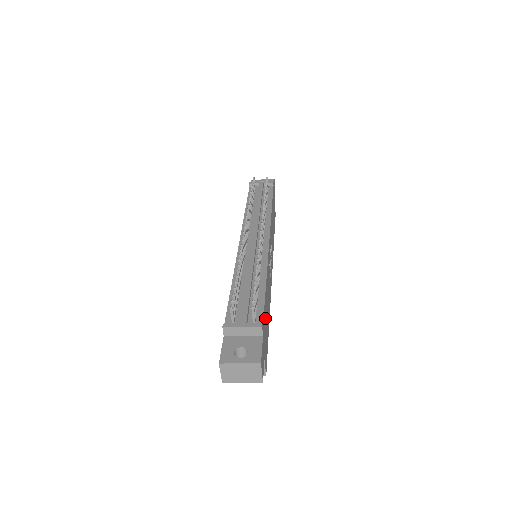
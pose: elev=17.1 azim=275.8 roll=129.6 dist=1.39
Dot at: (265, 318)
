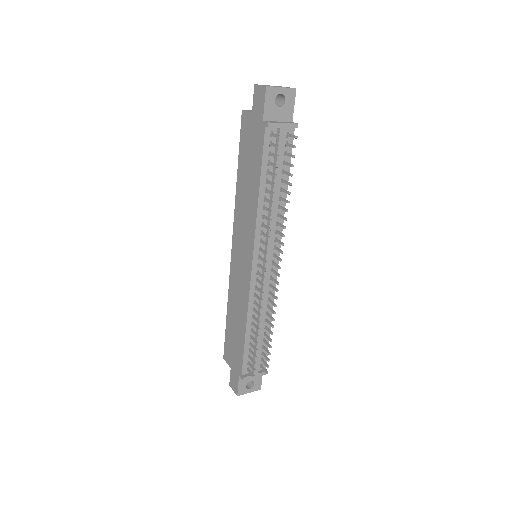
Dot at: occluded
